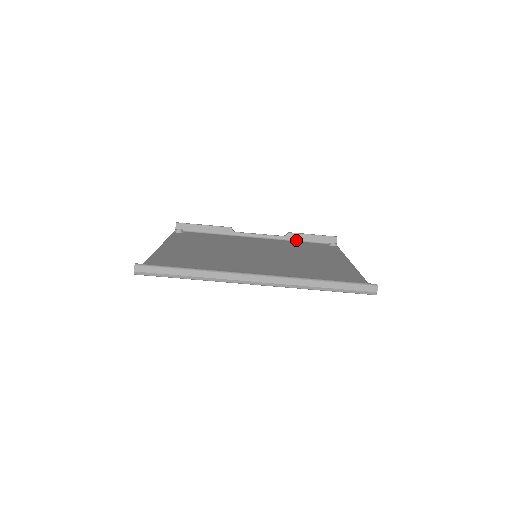
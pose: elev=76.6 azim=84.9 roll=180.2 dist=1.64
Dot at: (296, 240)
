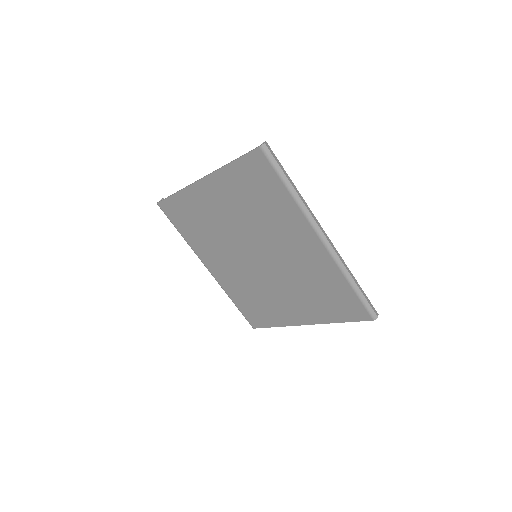
Dot at: occluded
